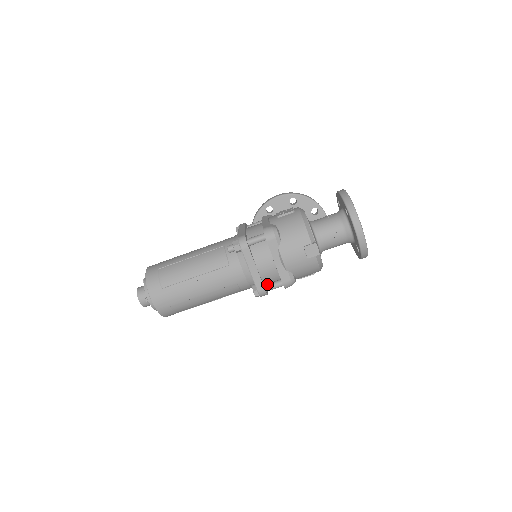
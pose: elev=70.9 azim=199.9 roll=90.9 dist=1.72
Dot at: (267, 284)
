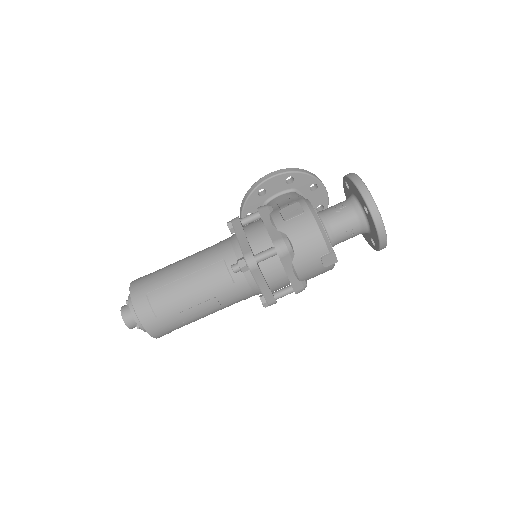
Dot at: (276, 293)
